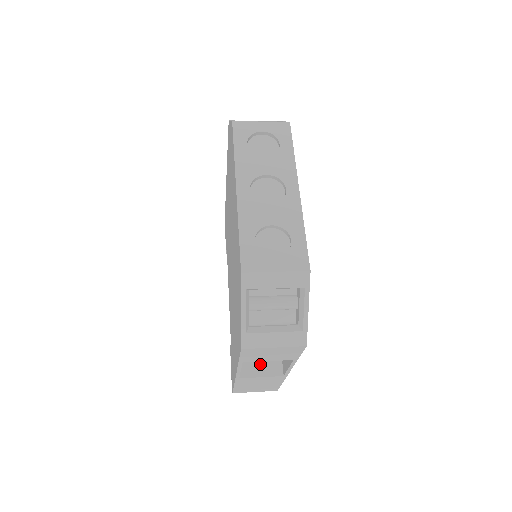
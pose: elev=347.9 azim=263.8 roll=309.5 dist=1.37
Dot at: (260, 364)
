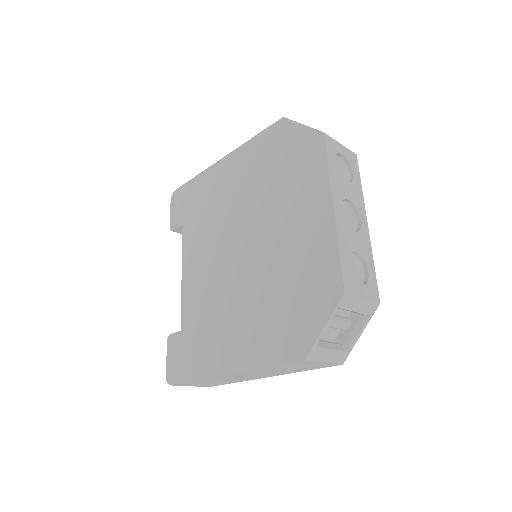
Dot at: occluded
